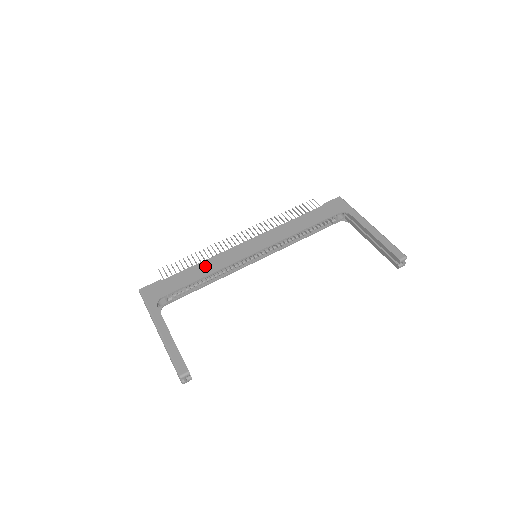
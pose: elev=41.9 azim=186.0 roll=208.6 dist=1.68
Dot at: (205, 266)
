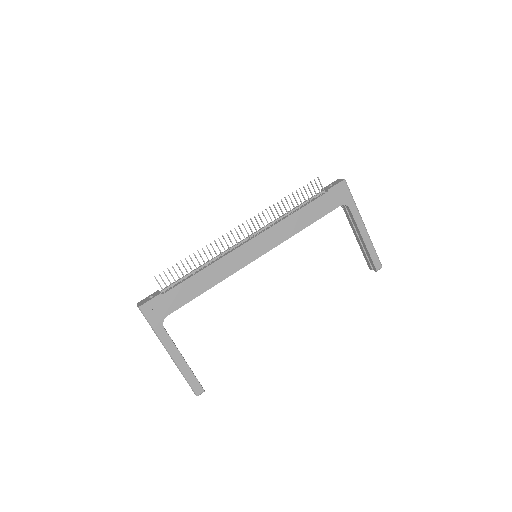
Dot at: (208, 275)
